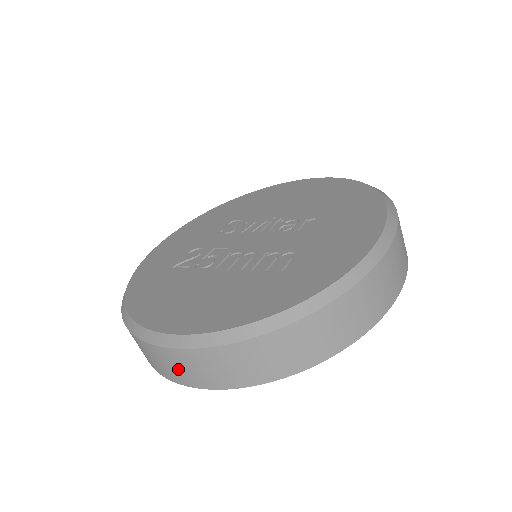
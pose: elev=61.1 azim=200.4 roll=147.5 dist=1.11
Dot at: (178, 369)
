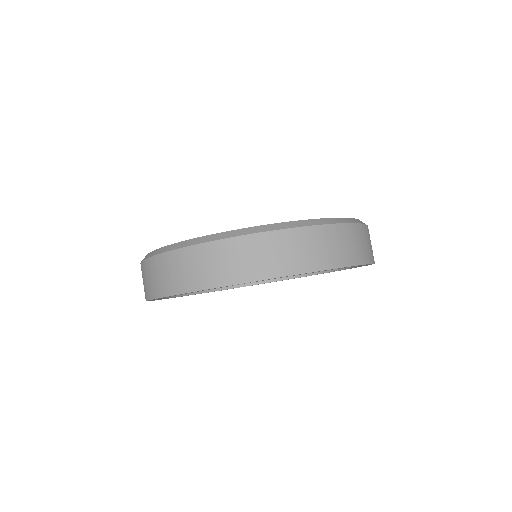
Dot at: (212, 267)
